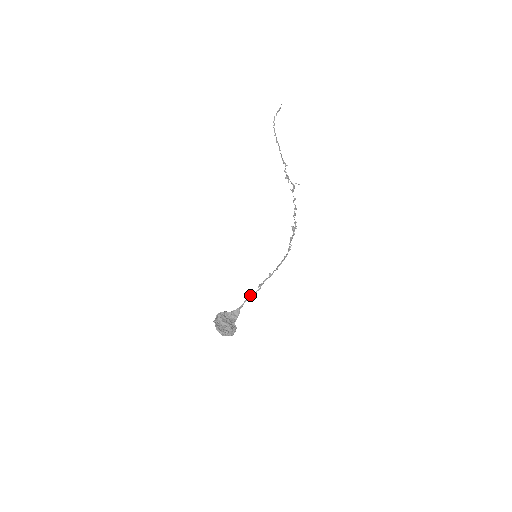
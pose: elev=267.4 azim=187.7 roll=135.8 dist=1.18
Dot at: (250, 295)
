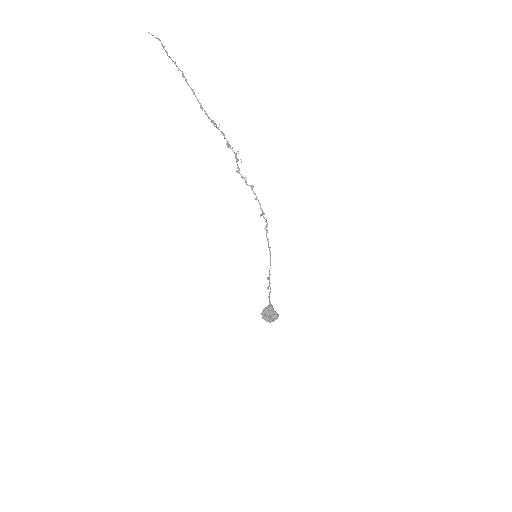
Dot at: occluded
